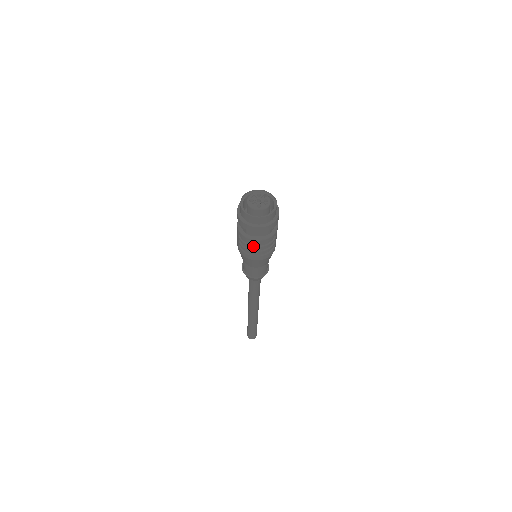
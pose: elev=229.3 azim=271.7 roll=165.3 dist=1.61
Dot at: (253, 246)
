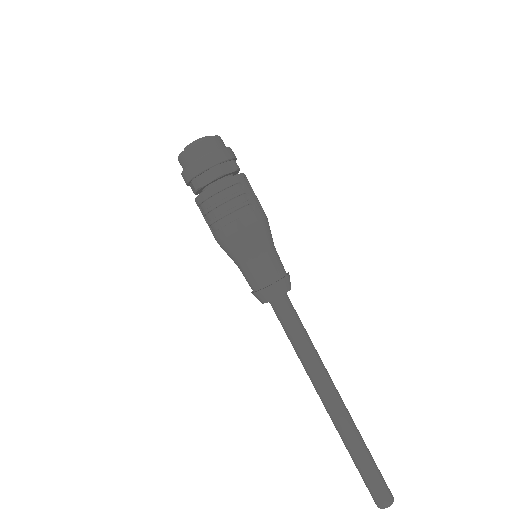
Dot at: (213, 205)
